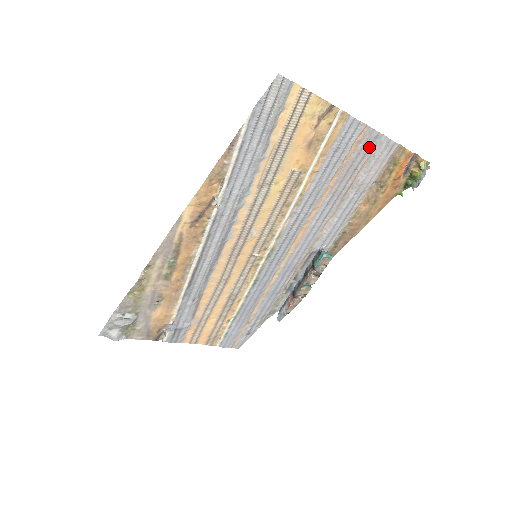
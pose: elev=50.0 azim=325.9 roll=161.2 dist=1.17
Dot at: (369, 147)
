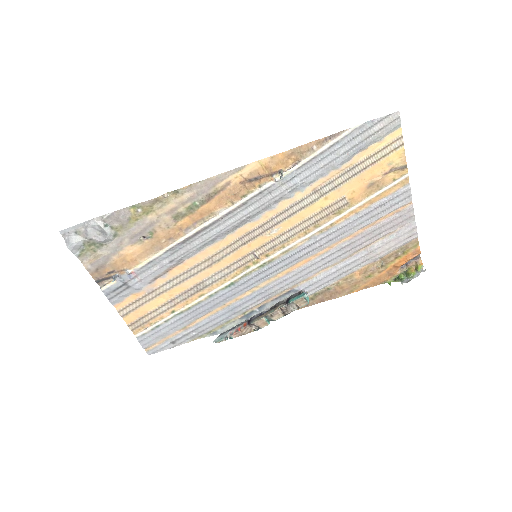
Dot at: (400, 222)
